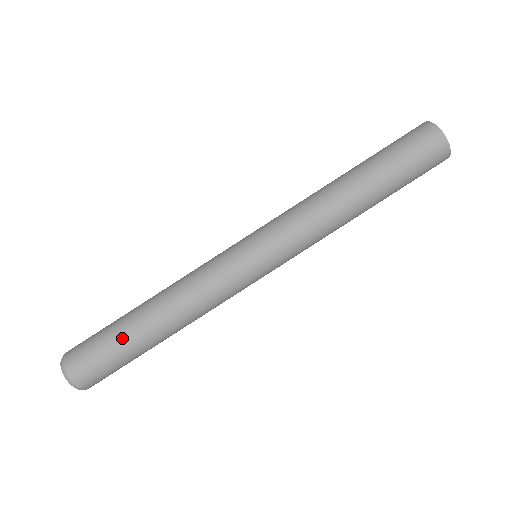
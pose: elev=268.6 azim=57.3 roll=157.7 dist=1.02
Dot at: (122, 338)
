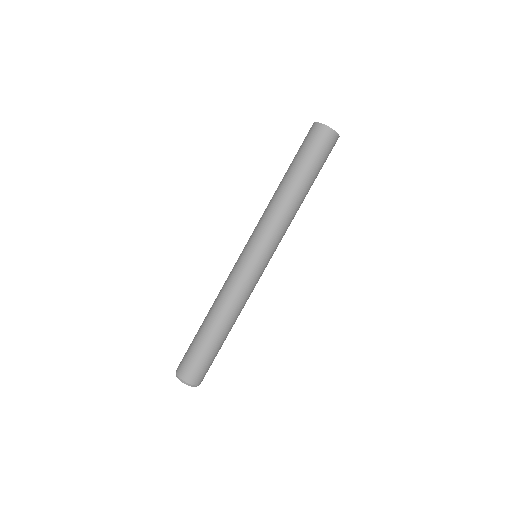
Dot at: (204, 344)
